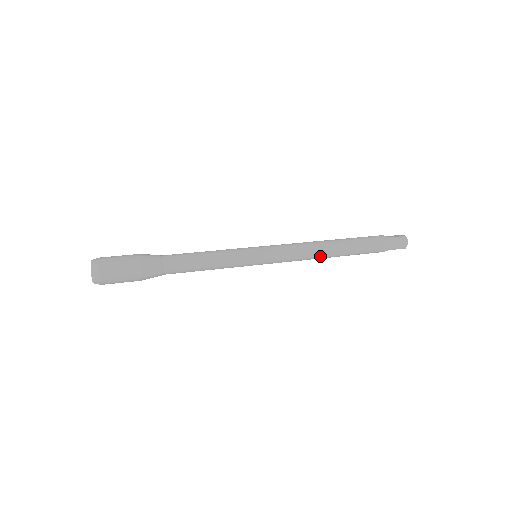
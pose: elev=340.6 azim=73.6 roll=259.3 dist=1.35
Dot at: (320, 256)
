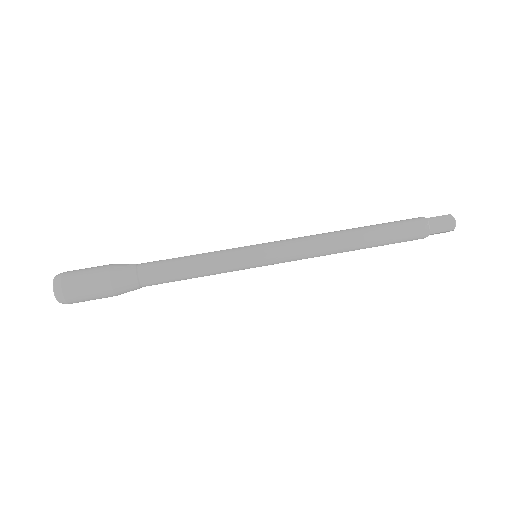
Dot at: occluded
